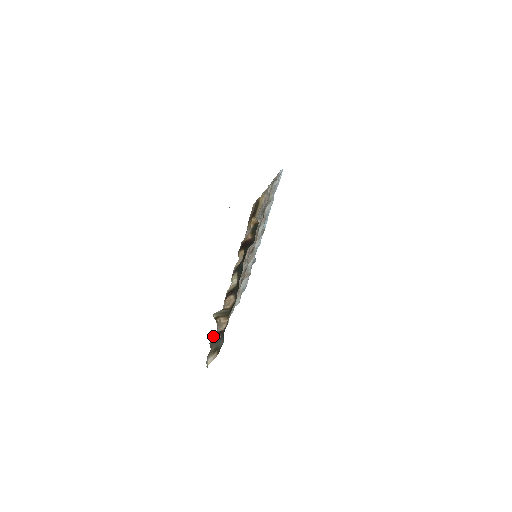
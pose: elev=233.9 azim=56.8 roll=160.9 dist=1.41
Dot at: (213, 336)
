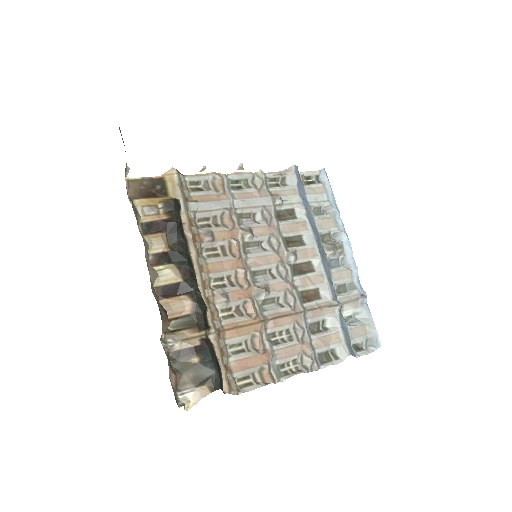
Dot at: (173, 355)
